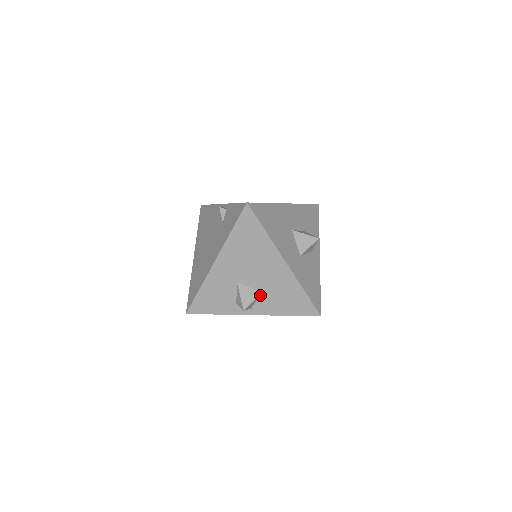
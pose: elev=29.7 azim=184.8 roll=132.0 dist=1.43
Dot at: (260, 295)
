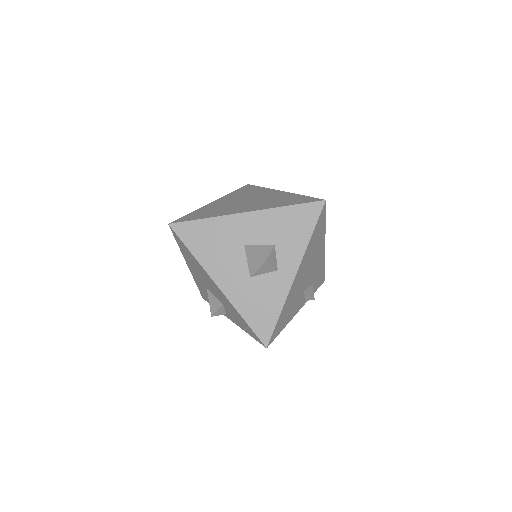
Dot at: (224, 306)
